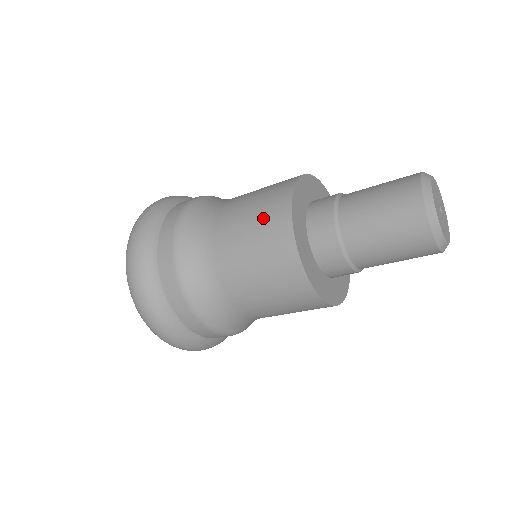
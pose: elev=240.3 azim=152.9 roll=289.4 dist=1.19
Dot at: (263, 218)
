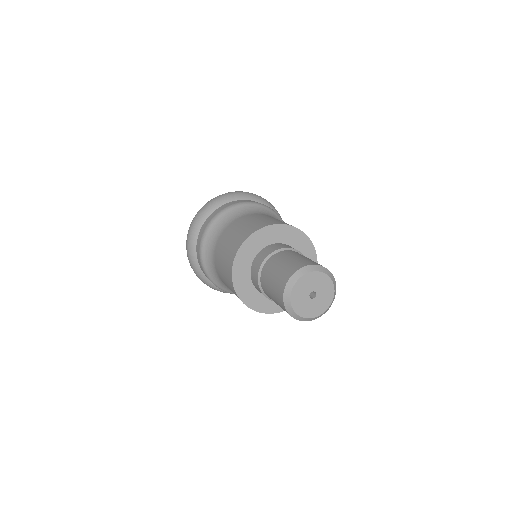
Dot at: (225, 269)
